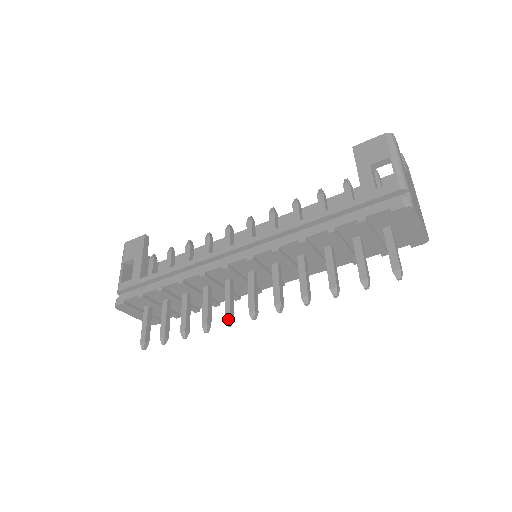
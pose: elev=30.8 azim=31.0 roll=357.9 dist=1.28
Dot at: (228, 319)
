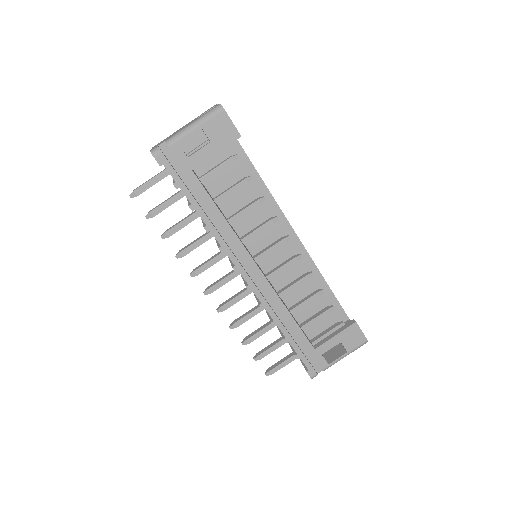
Dot at: (195, 274)
